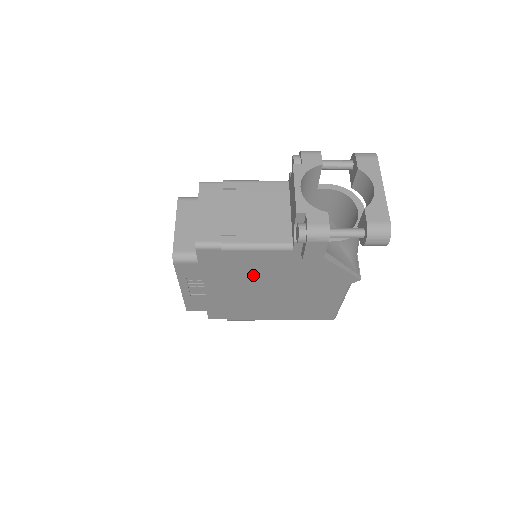
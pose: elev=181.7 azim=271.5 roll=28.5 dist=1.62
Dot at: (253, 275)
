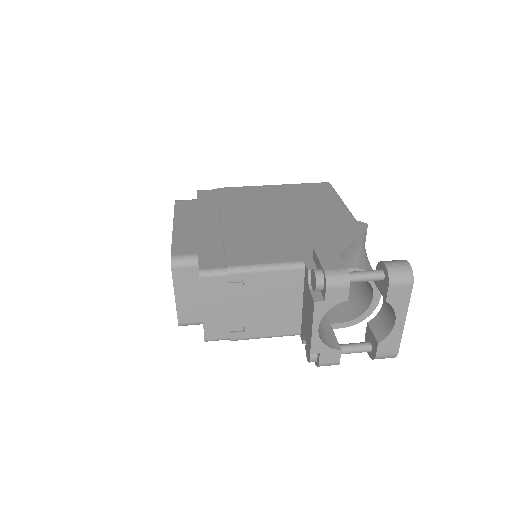
Dot at: occluded
